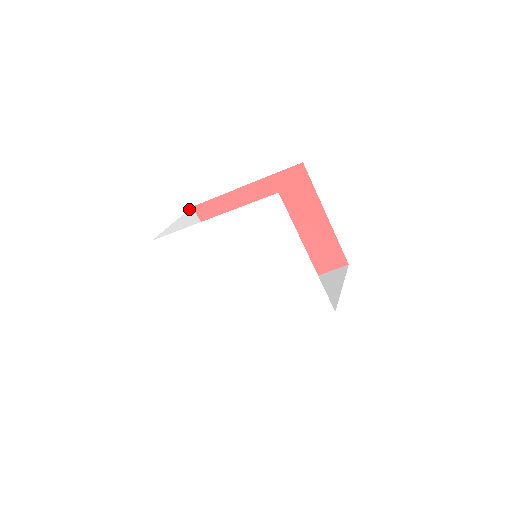
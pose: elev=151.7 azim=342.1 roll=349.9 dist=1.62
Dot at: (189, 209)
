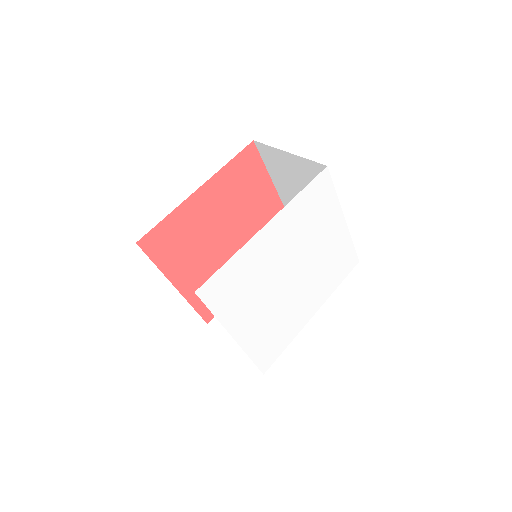
Dot at: occluded
